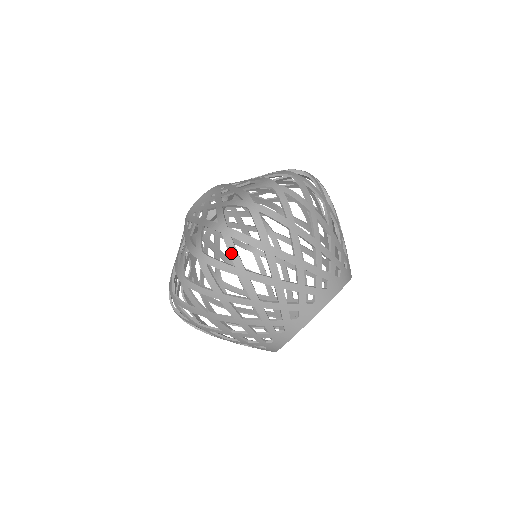
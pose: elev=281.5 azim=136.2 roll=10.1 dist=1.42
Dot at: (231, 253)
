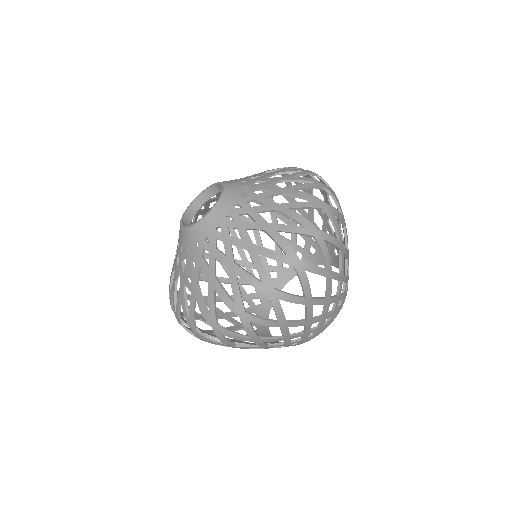
Dot at: occluded
